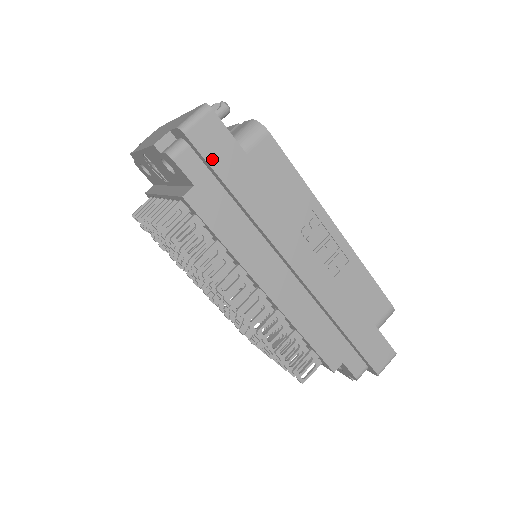
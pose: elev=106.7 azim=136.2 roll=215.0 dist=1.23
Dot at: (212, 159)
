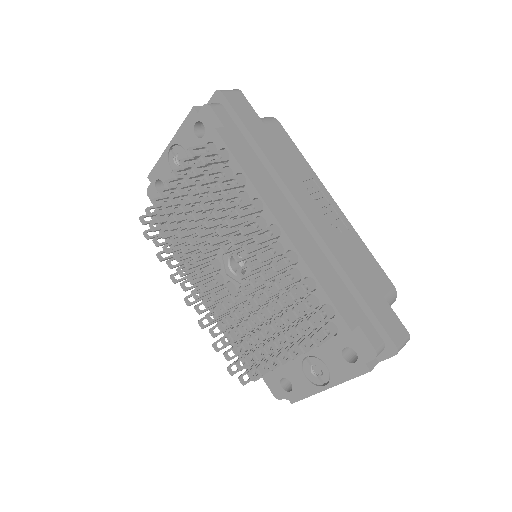
Dot at: (240, 114)
